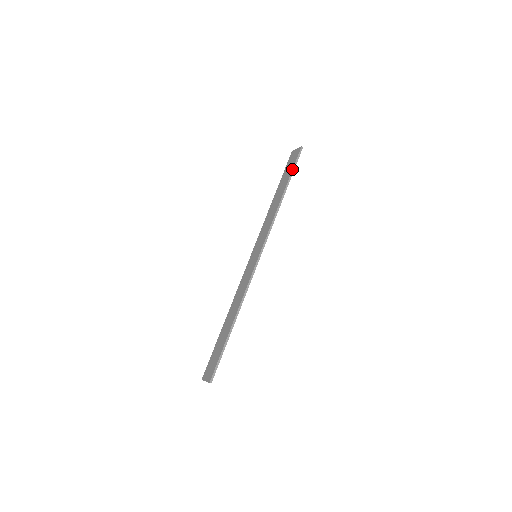
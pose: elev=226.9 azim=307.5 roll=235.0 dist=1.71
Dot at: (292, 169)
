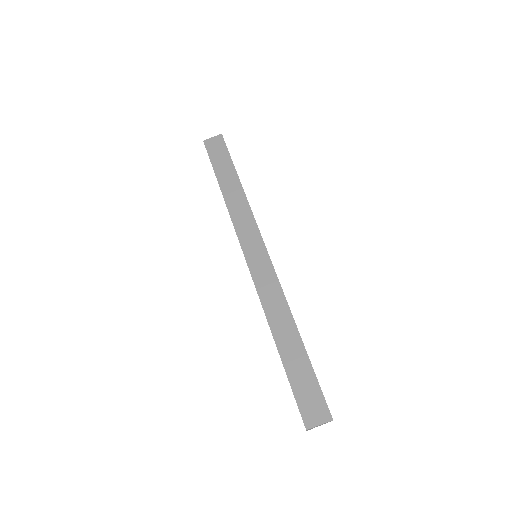
Dot at: (230, 157)
